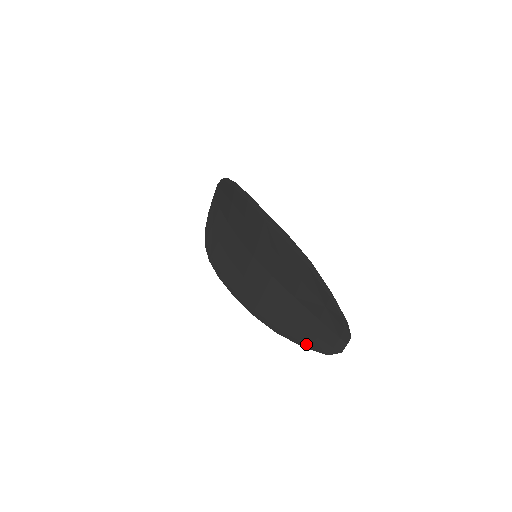
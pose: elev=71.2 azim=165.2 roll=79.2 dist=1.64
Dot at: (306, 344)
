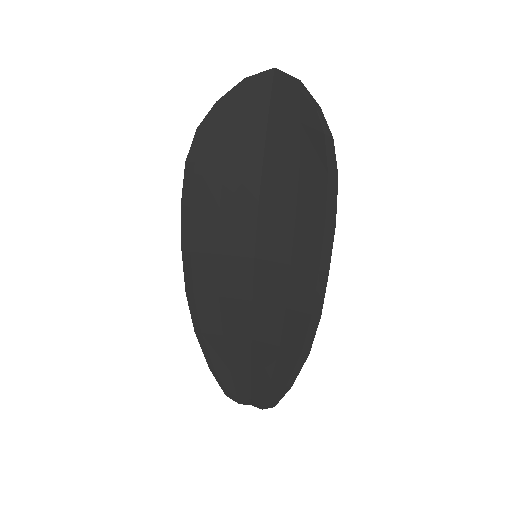
Dot at: (216, 372)
